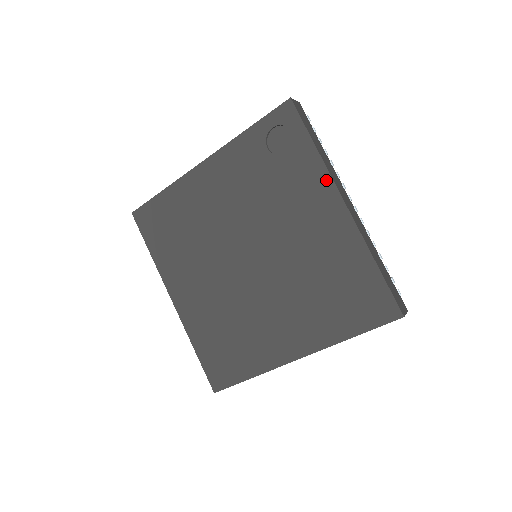
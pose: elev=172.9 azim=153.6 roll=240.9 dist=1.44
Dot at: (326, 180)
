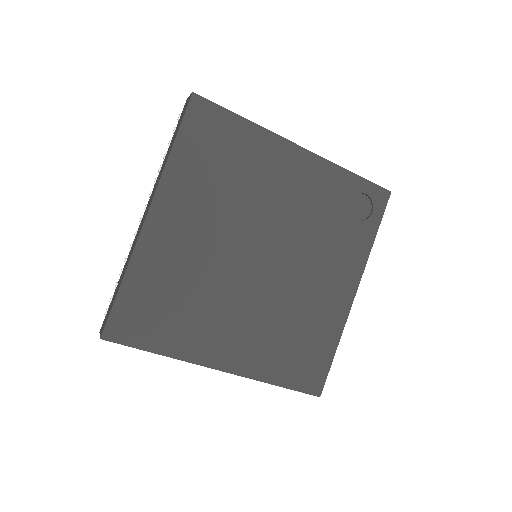
Dot at: (361, 266)
